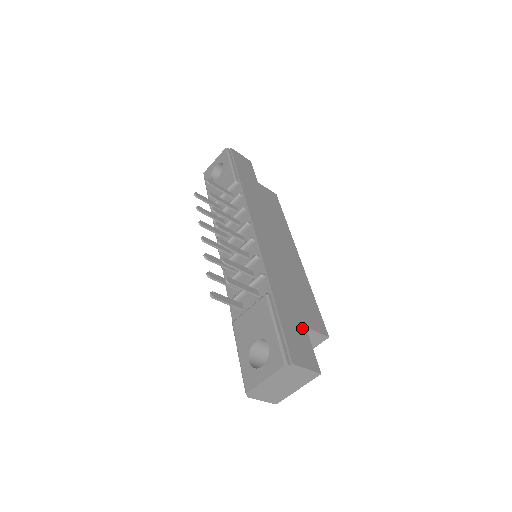
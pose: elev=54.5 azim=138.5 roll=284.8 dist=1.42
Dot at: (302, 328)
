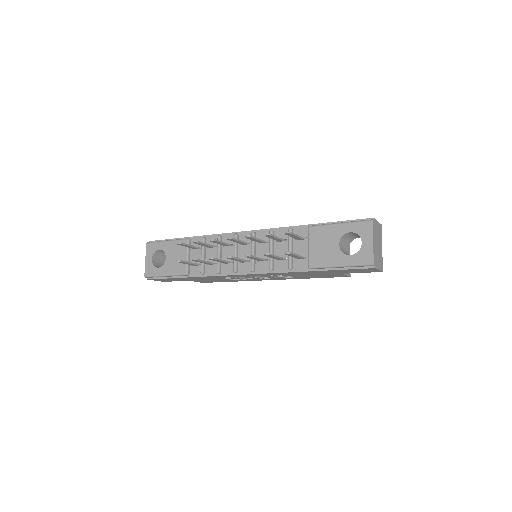
Dot at: occluded
